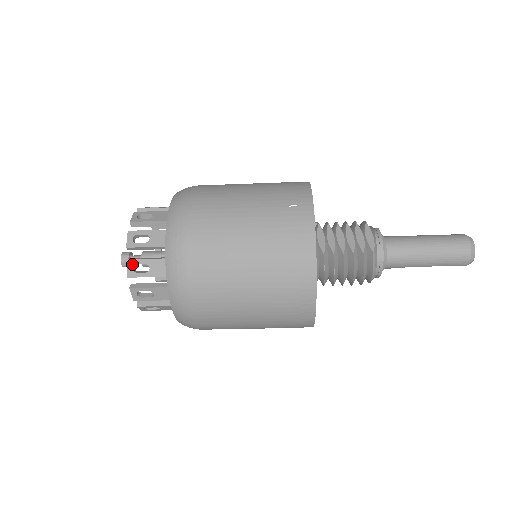
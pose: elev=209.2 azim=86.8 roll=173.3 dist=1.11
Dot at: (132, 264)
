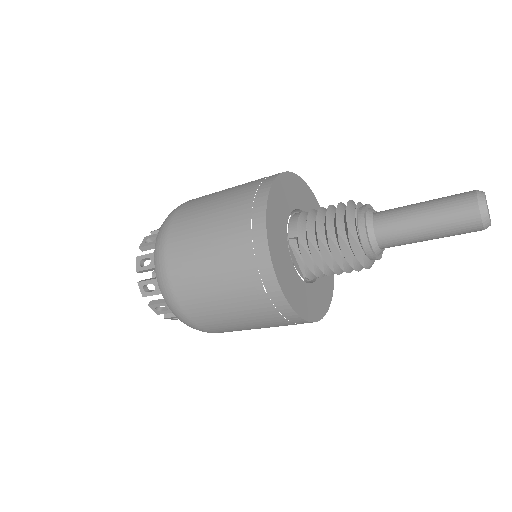
Dot at: (170, 318)
